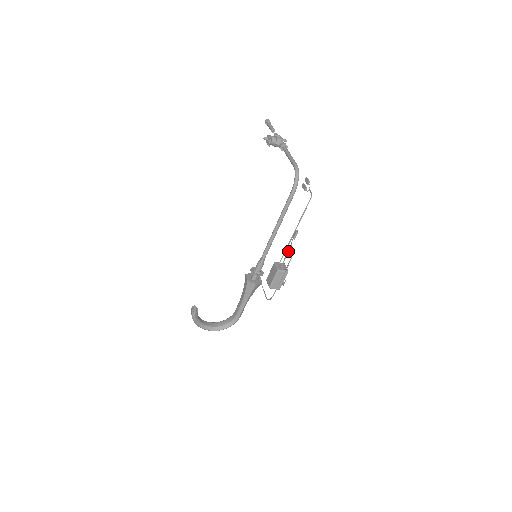
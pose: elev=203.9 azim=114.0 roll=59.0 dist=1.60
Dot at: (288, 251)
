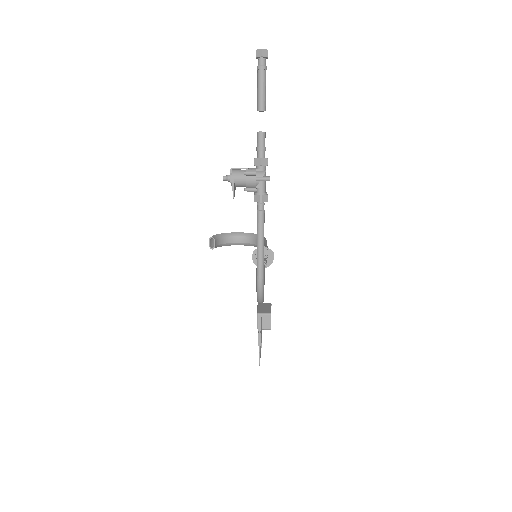
Dot at: (261, 335)
